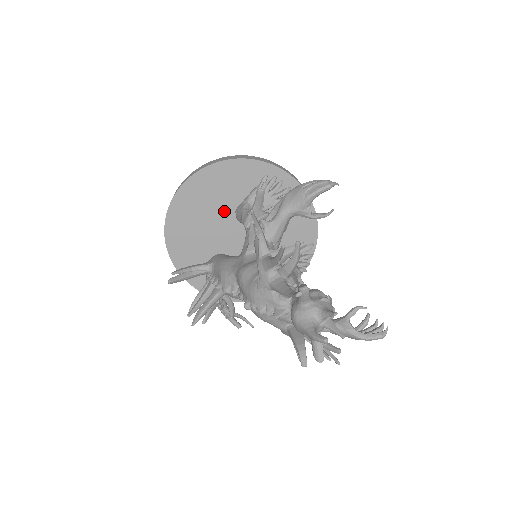
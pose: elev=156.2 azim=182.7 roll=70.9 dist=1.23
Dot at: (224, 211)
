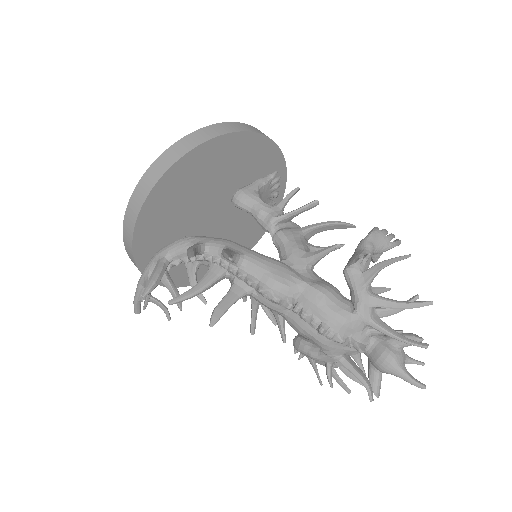
Dot at: (226, 185)
